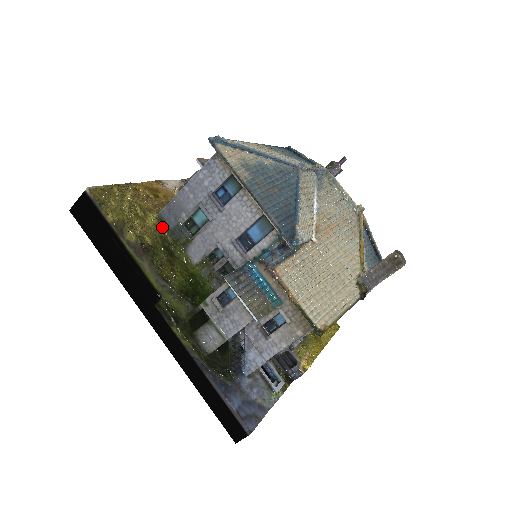
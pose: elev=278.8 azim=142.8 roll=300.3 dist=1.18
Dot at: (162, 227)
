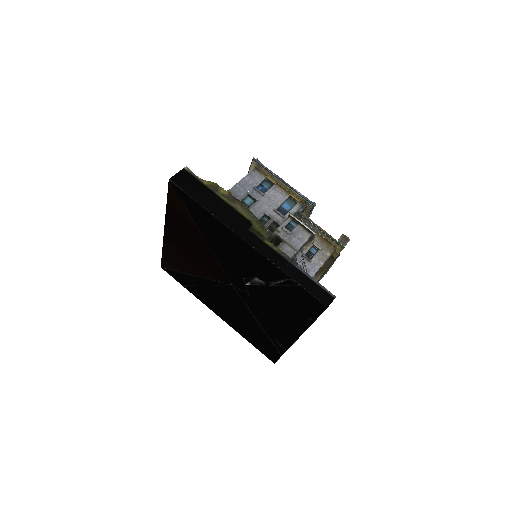
Dot at: occluded
